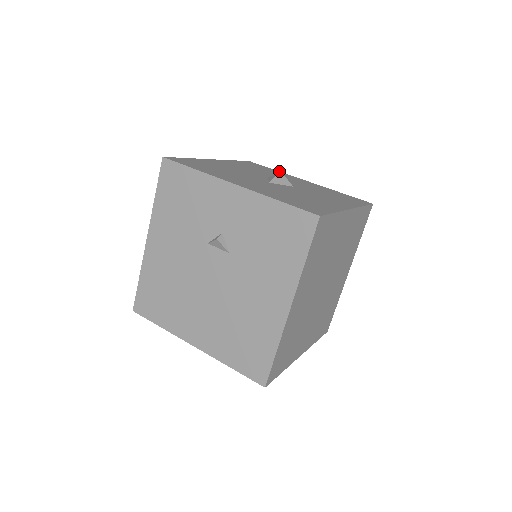
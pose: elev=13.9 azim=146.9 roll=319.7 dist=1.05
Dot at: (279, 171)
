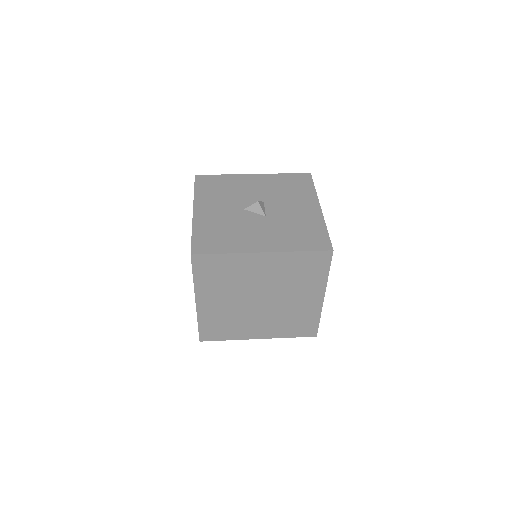
Dot at: (257, 201)
